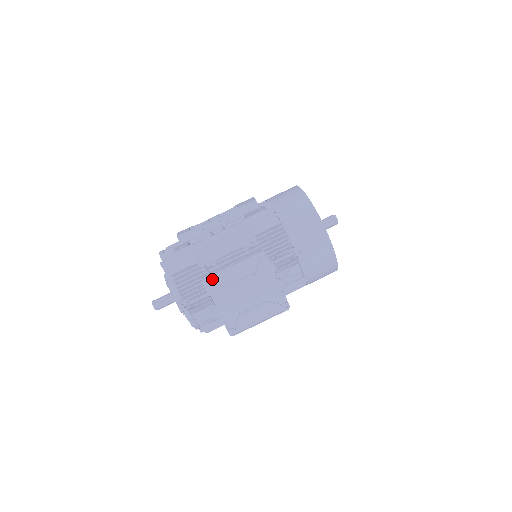
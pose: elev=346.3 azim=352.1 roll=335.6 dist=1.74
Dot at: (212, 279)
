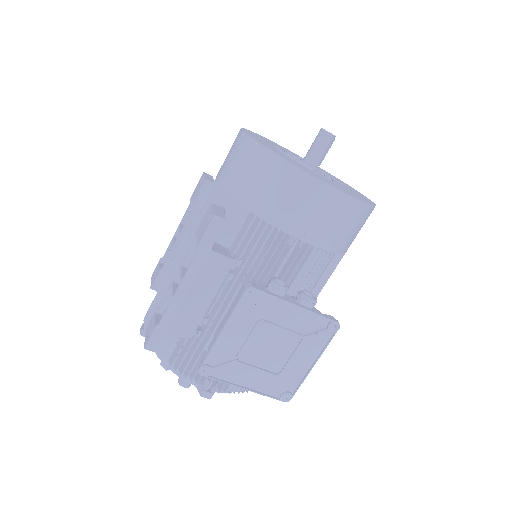
Dot at: (210, 363)
